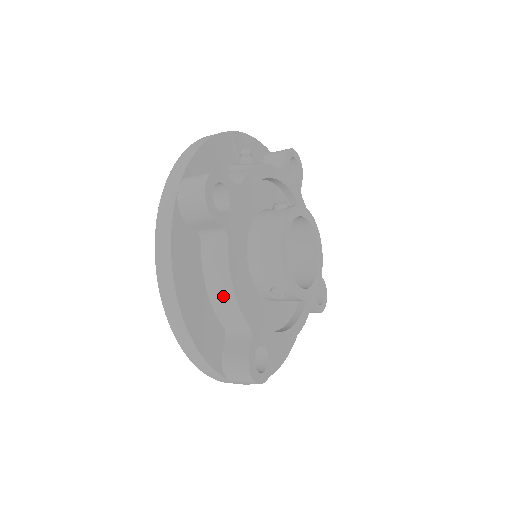
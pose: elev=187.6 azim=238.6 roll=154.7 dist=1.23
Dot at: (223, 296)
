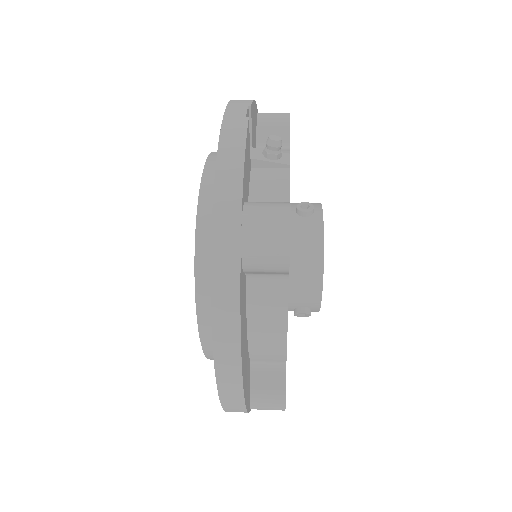
Dot at: (269, 342)
